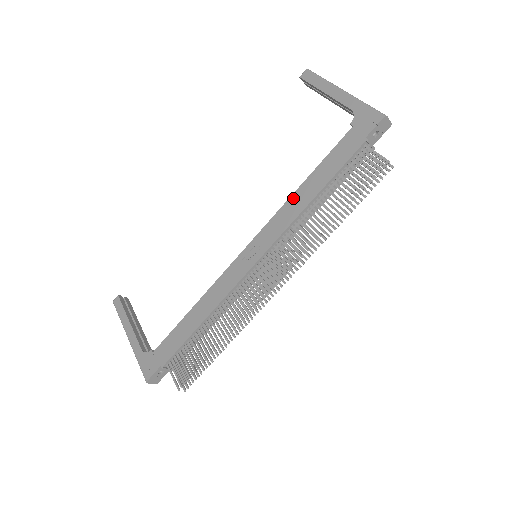
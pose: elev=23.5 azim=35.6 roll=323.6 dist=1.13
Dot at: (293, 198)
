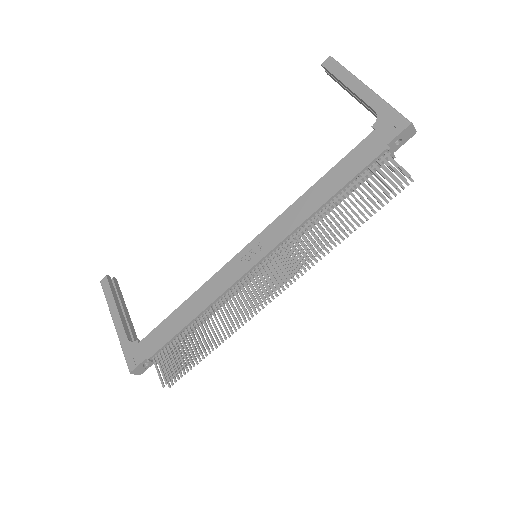
Dot at: (302, 200)
